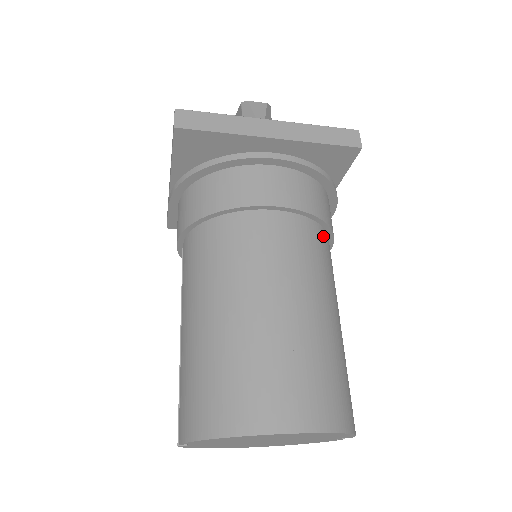
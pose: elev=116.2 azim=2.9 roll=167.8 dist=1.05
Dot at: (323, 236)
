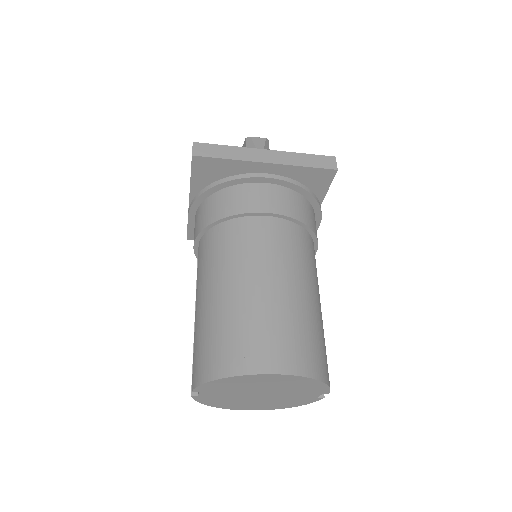
Dot at: (307, 237)
